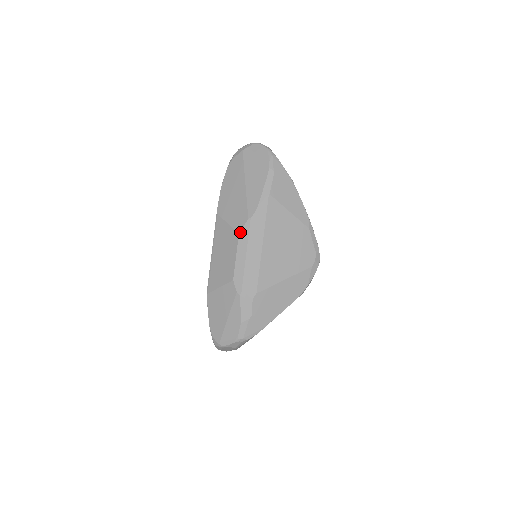
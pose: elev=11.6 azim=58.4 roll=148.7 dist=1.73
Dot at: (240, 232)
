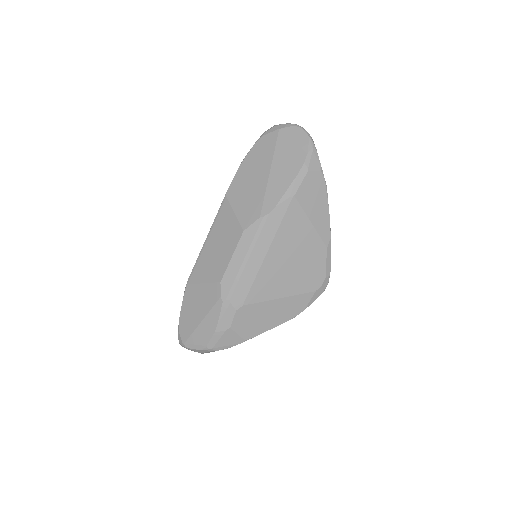
Dot at: (245, 229)
